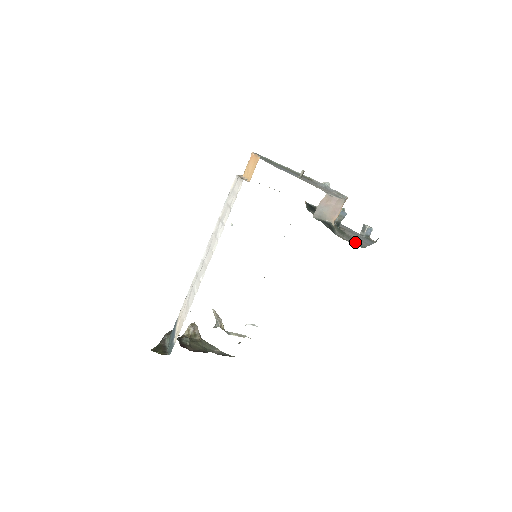
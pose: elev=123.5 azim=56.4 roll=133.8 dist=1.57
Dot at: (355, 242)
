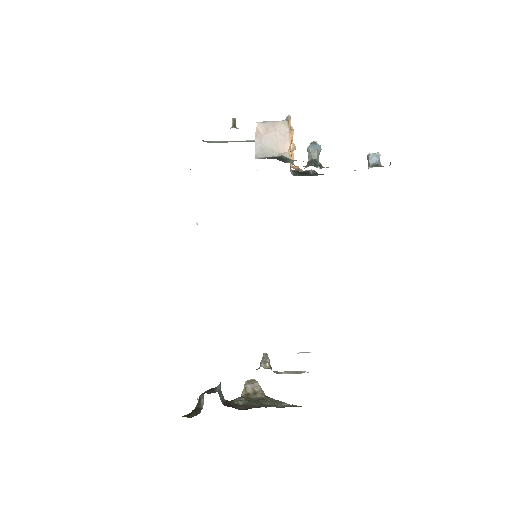
Dot at: occluded
